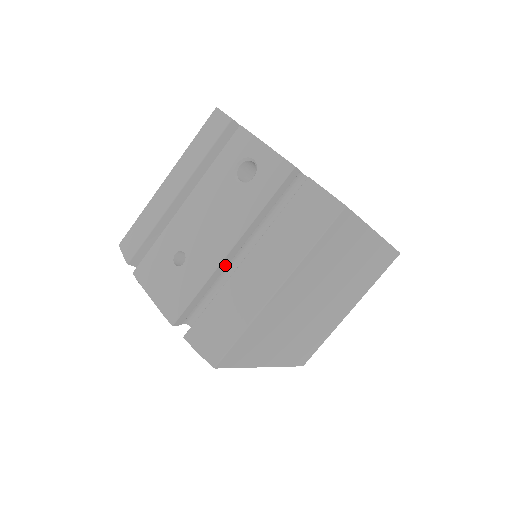
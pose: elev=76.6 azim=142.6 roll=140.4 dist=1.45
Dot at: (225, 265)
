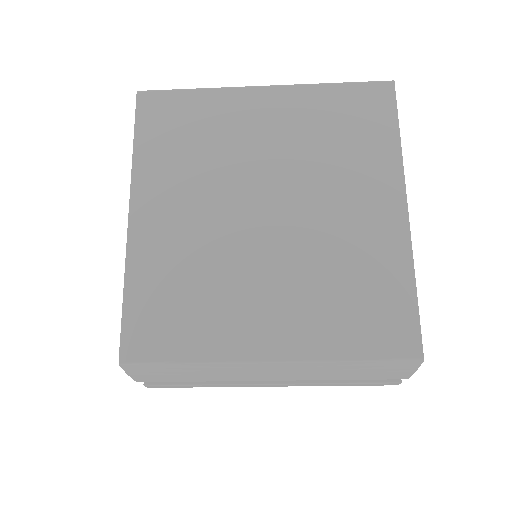
Dot at: occluded
